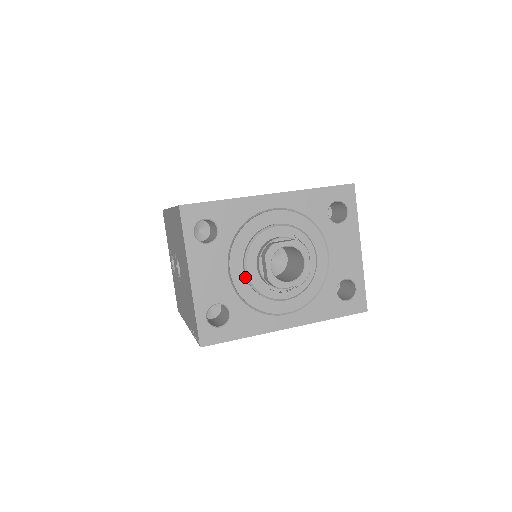
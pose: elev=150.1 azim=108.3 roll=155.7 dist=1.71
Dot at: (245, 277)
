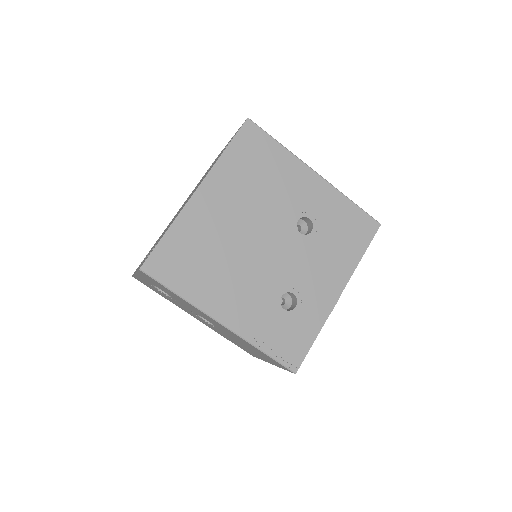
Dot at: occluded
